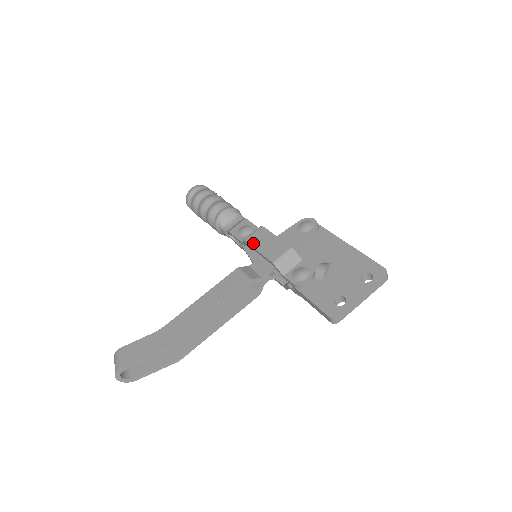
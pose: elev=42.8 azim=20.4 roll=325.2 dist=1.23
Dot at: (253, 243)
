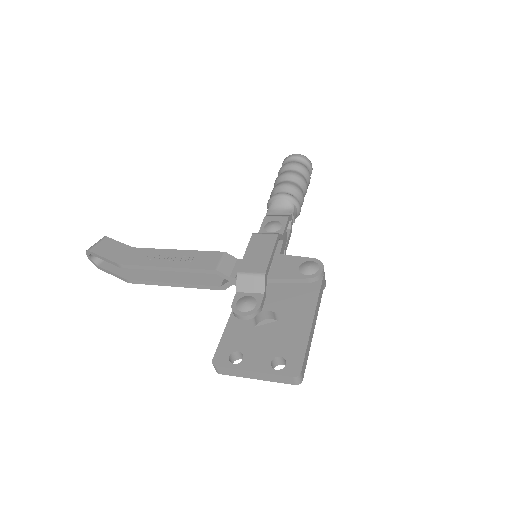
Dot at: (252, 242)
